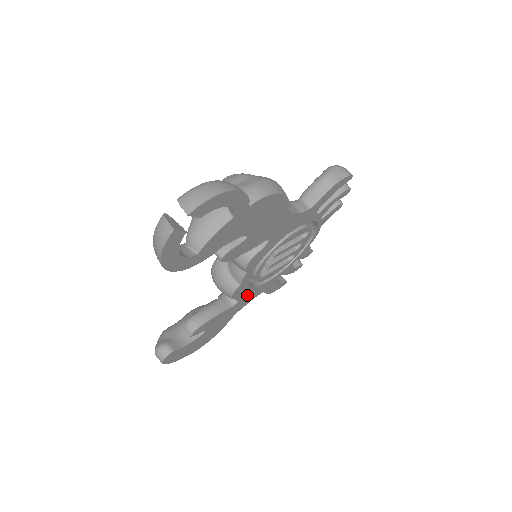
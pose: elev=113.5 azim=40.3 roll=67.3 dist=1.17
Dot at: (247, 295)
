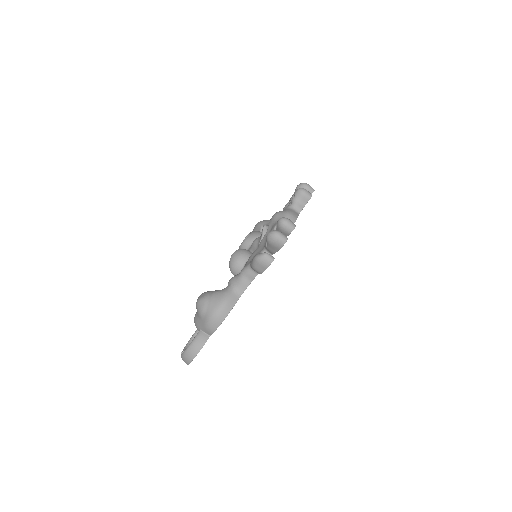
Dot at: occluded
